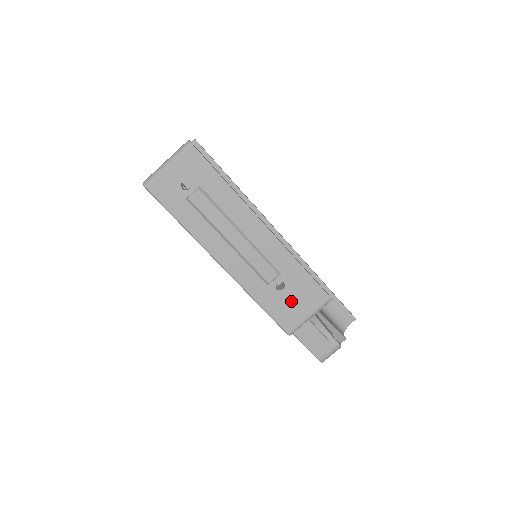
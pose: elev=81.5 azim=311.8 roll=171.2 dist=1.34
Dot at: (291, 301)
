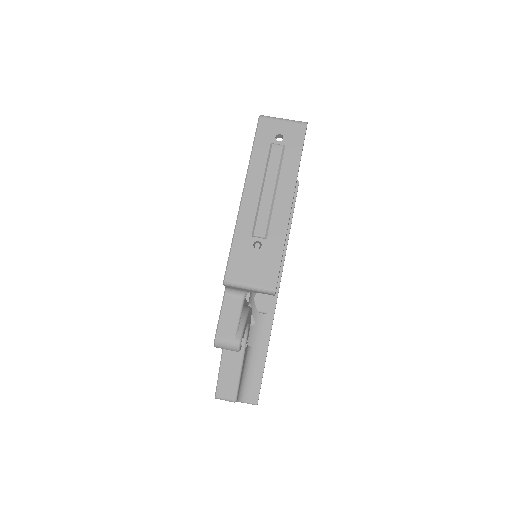
Dot at: (252, 262)
